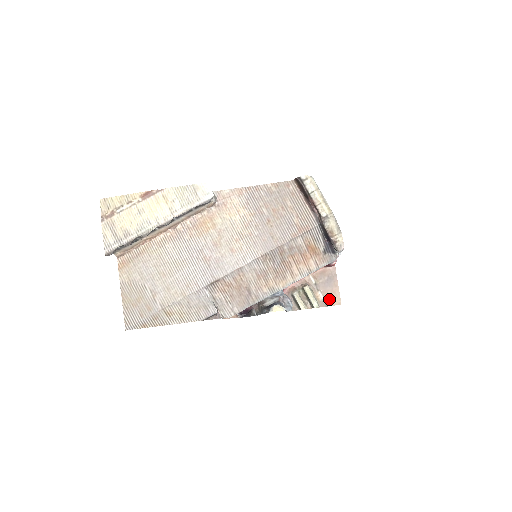
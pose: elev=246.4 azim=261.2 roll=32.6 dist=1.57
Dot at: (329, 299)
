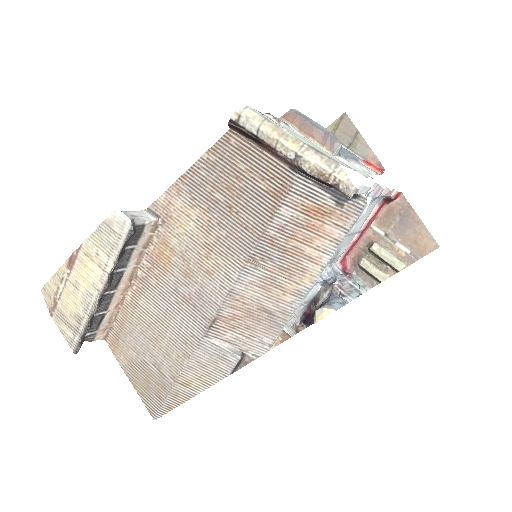
Dot at: (417, 247)
